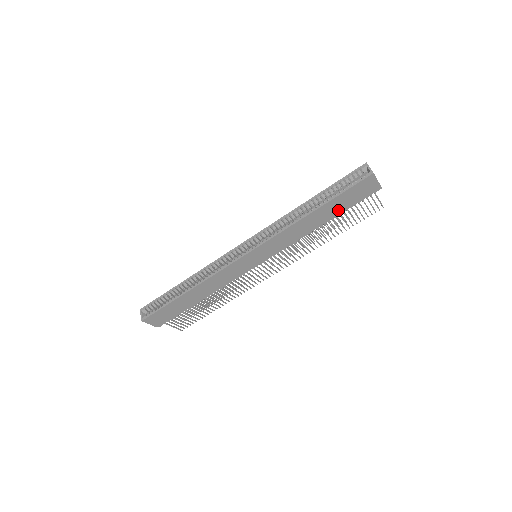
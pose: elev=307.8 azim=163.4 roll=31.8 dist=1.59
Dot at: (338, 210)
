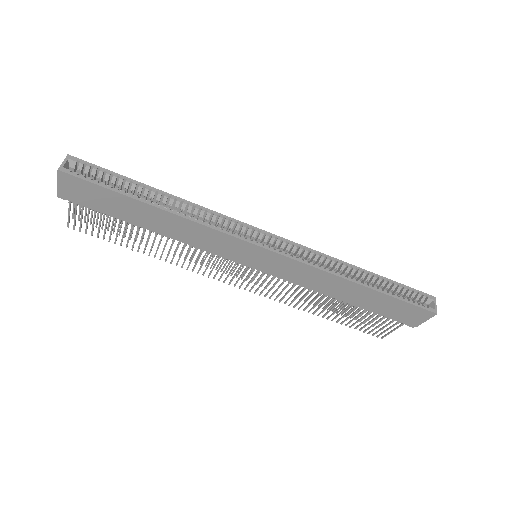
Dot at: (371, 305)
